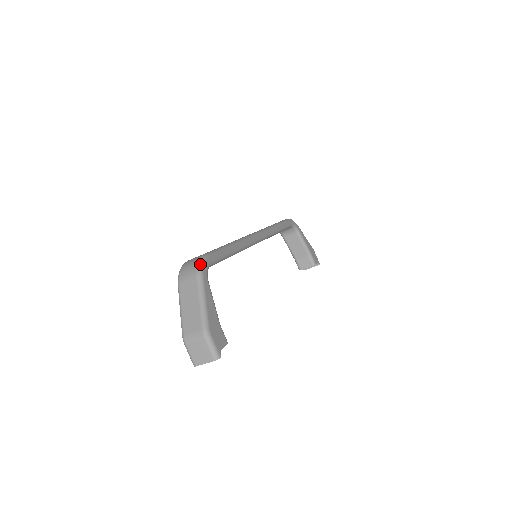
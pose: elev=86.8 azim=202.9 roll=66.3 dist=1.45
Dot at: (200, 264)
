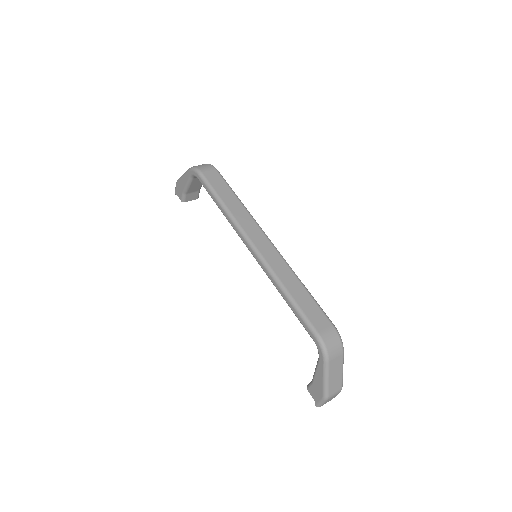
Dot at: (342, 342)
